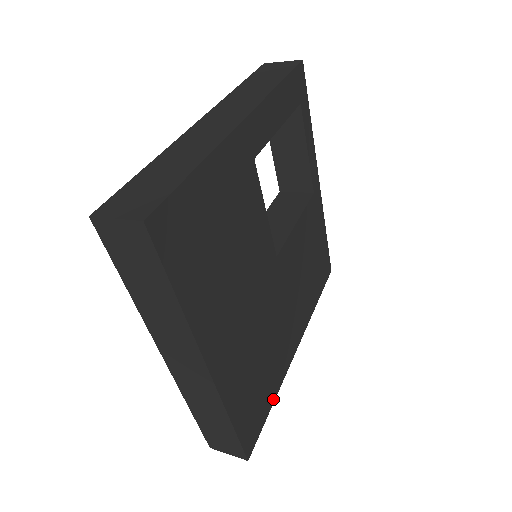
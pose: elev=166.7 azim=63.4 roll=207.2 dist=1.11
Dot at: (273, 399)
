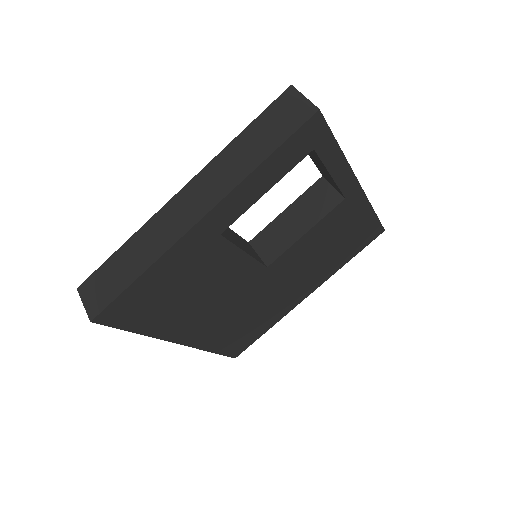
Dot at: (268, 328)
